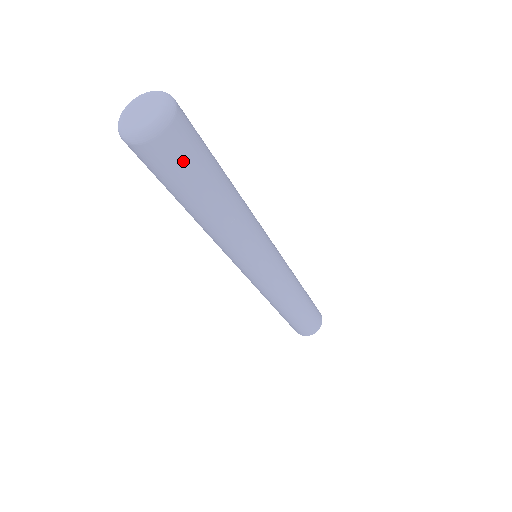
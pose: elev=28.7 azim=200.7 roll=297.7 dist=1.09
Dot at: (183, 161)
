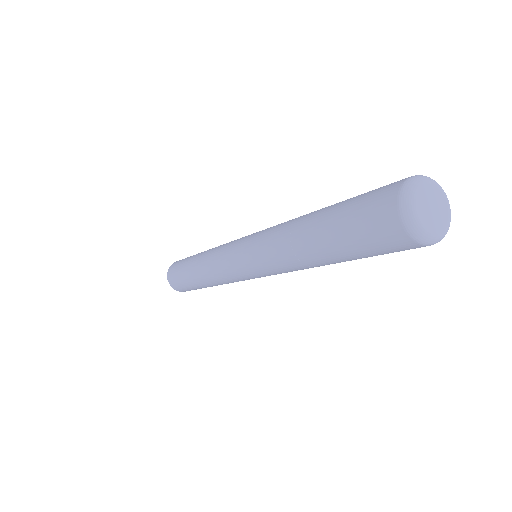
Dot at: occluded
